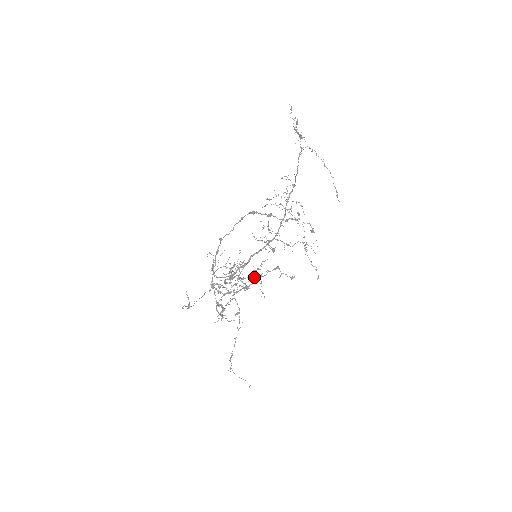
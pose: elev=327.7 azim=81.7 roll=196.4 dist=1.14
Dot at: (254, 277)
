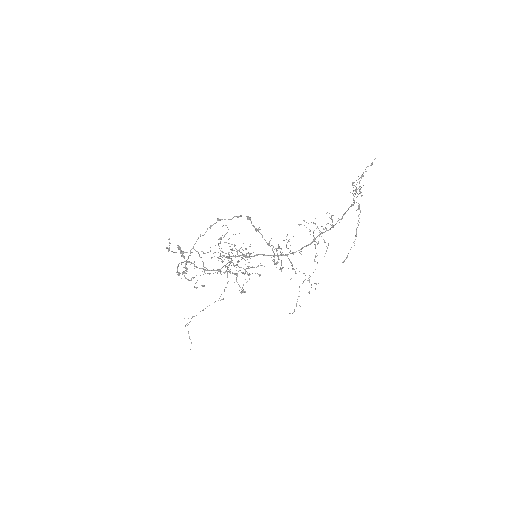
Dot at: (245, 271)
